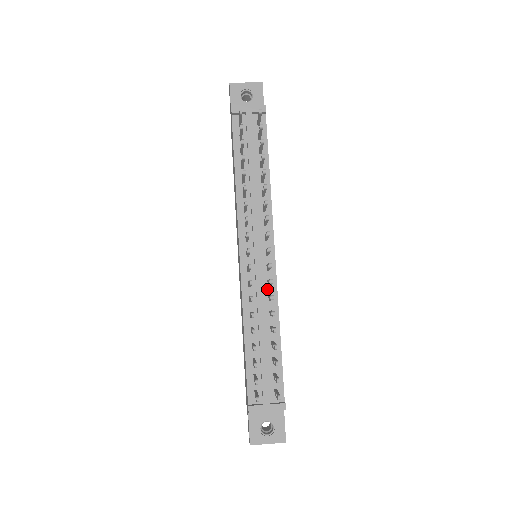
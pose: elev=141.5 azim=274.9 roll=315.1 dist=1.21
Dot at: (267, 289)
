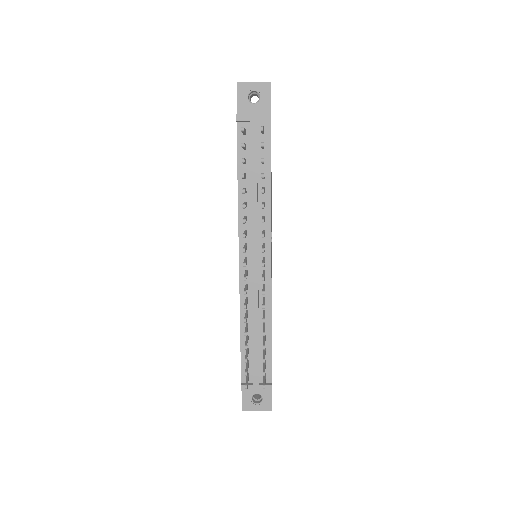
Dot at: occluded
